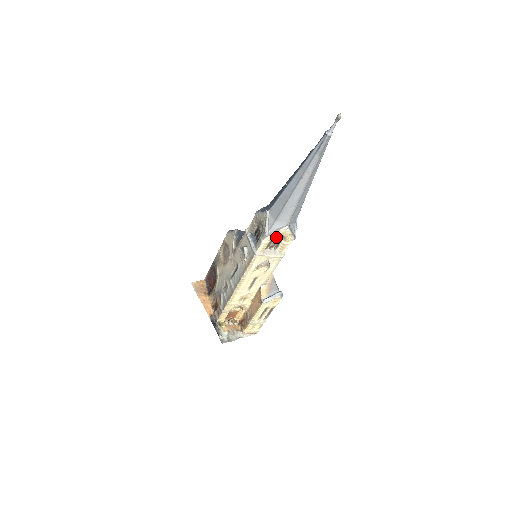
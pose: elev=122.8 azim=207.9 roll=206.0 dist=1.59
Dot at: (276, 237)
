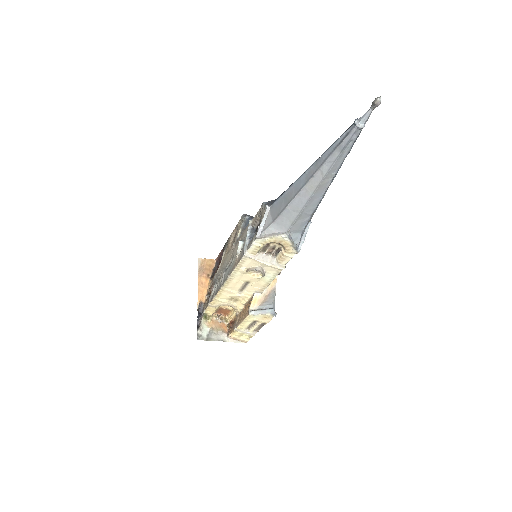
Dot at: (274, 243)
